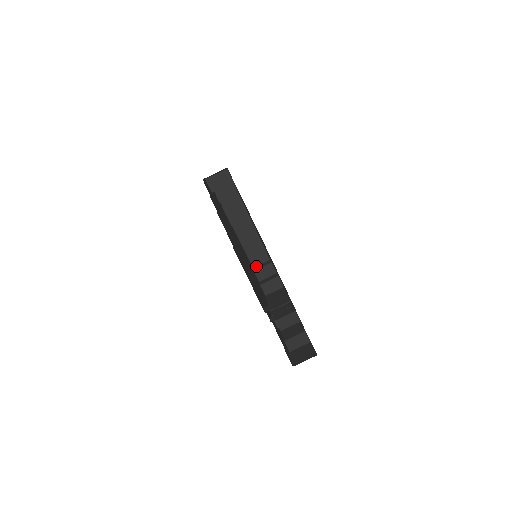
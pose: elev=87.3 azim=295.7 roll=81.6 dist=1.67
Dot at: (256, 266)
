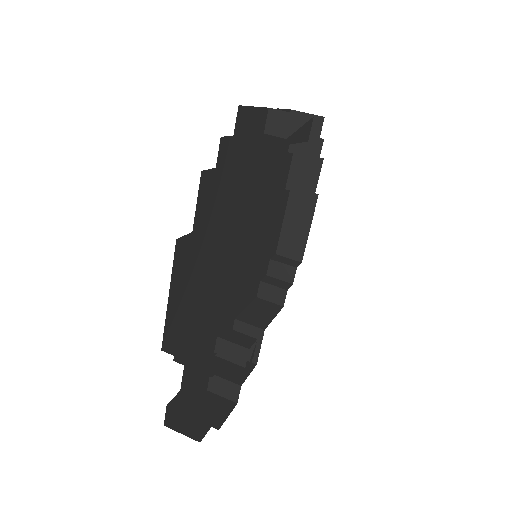
Dot at: (281, 255)
